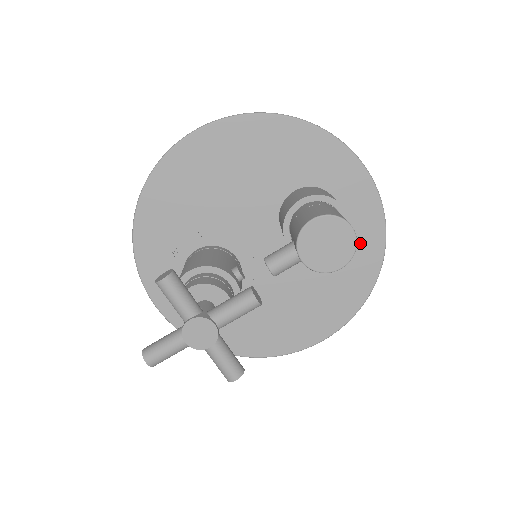
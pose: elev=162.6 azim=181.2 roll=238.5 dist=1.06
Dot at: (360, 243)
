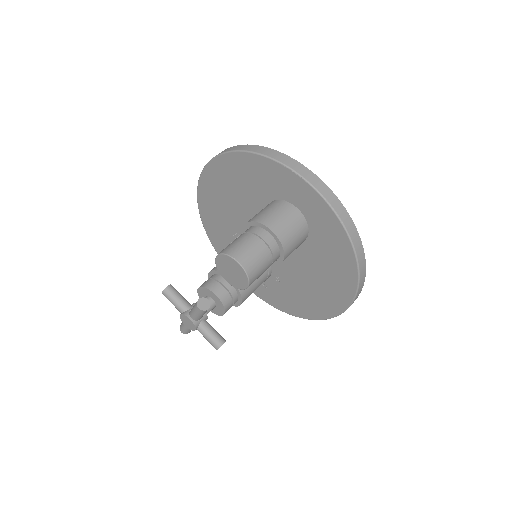
Dot at: (331, 241)
